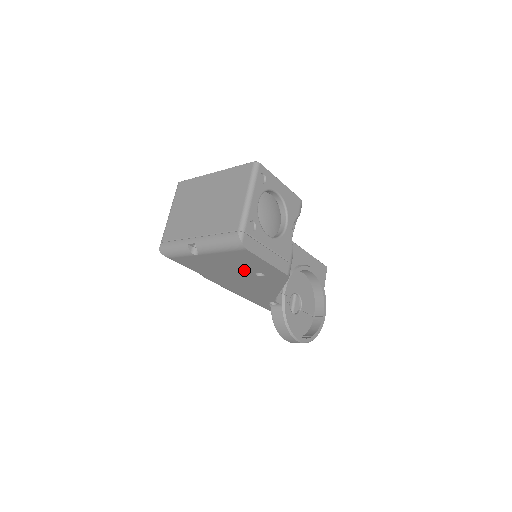
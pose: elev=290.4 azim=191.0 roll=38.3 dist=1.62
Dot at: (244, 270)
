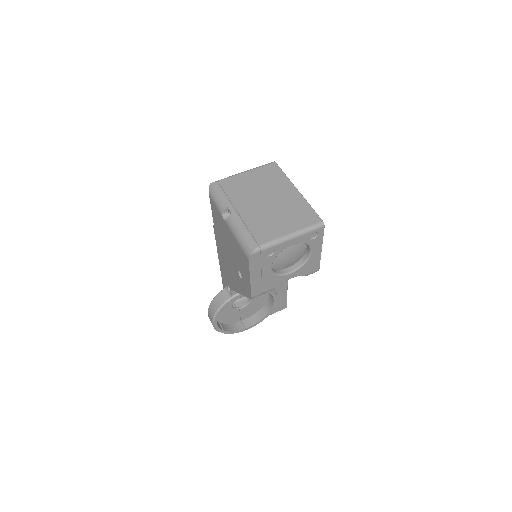
Dot at: (236, 260)
